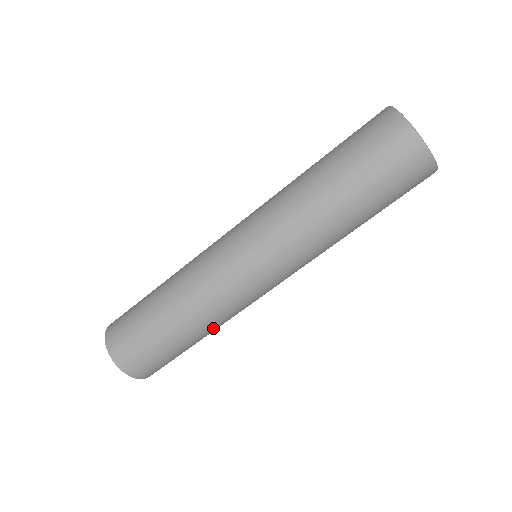
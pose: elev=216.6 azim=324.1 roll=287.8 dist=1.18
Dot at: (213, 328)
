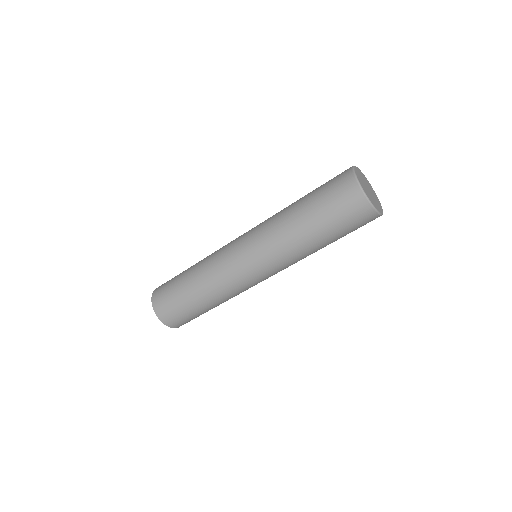
Dot at: (213, 296)
